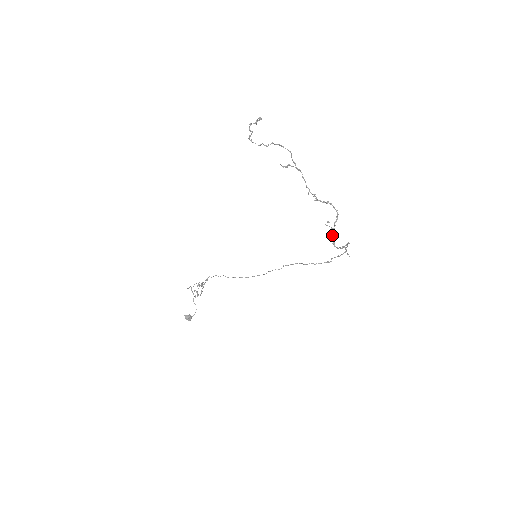
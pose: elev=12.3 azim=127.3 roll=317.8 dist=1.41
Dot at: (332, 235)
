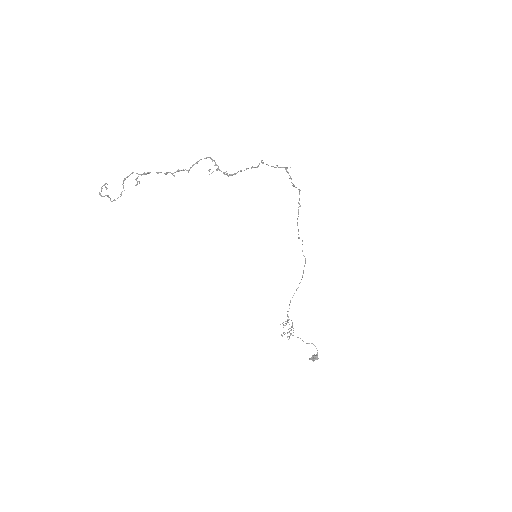
Dot at: occluded
